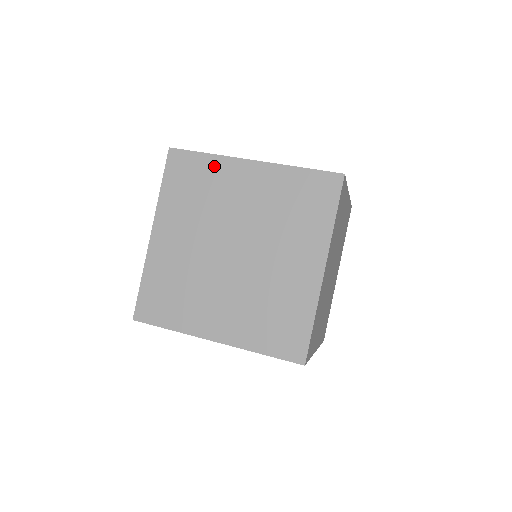
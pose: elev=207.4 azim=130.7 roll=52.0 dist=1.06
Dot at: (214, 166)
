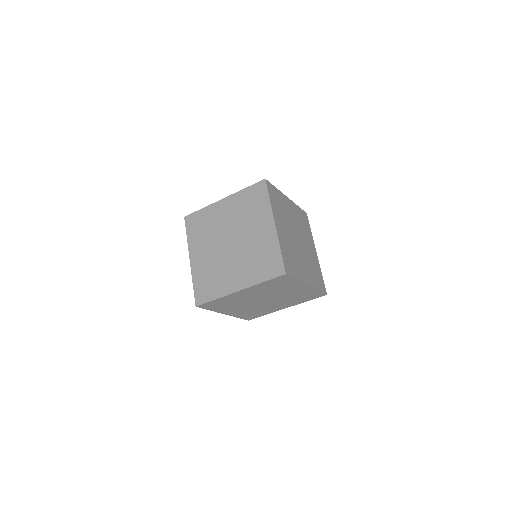
Dot at: (293, 283)
